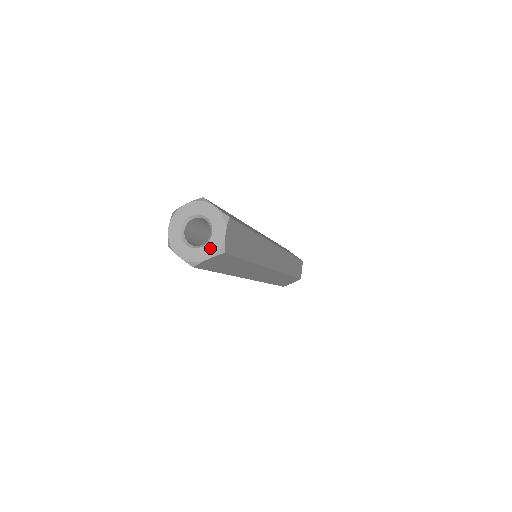
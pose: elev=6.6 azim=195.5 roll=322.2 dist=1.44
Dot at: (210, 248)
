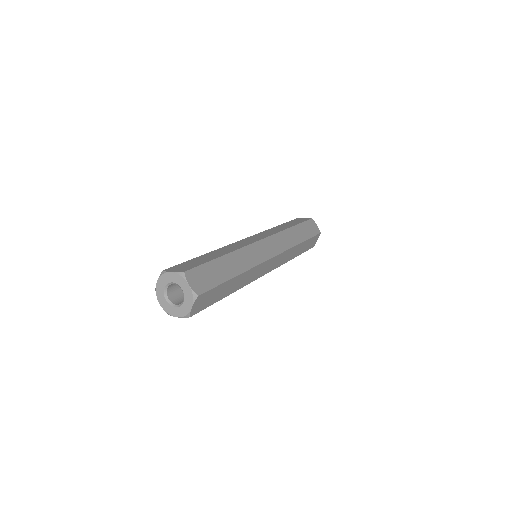
Dot at: (180, 311)
